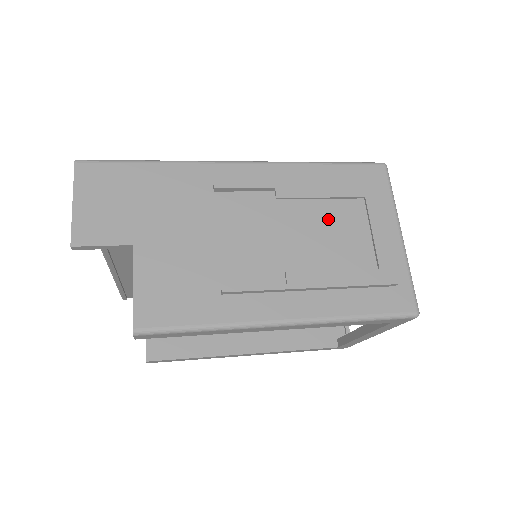
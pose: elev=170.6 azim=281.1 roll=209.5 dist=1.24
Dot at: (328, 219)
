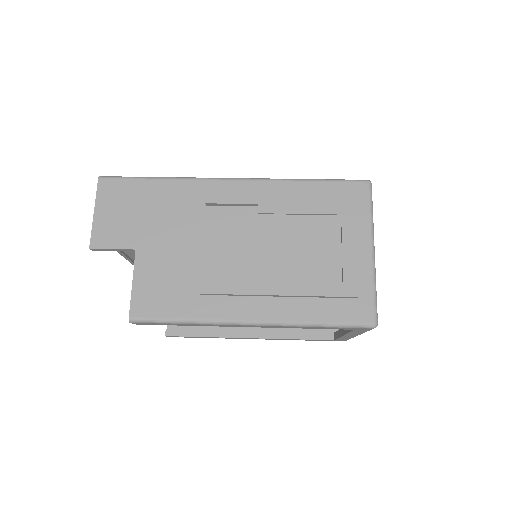
Dot at: (304, 233)
